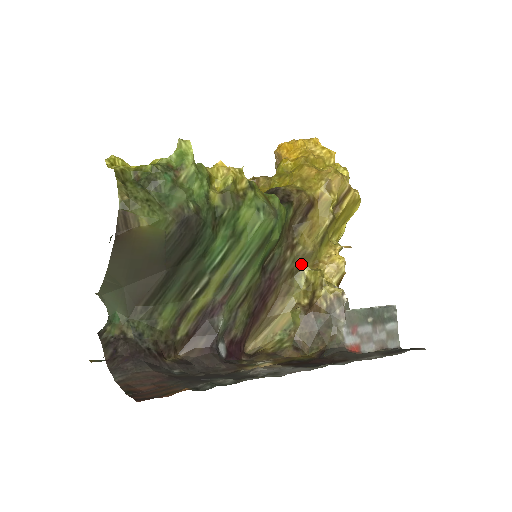
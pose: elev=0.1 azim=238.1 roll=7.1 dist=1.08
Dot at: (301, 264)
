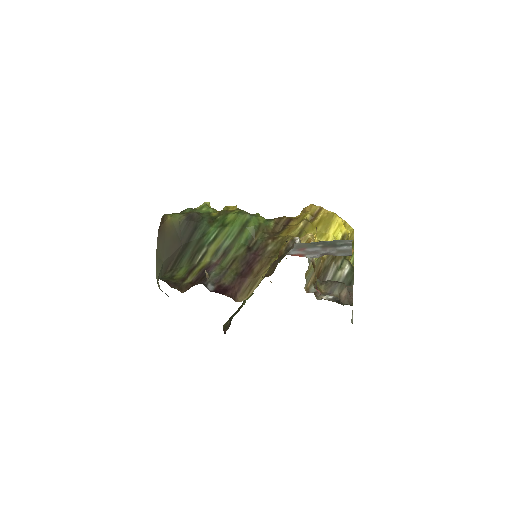
Dot at: (281, 246)
